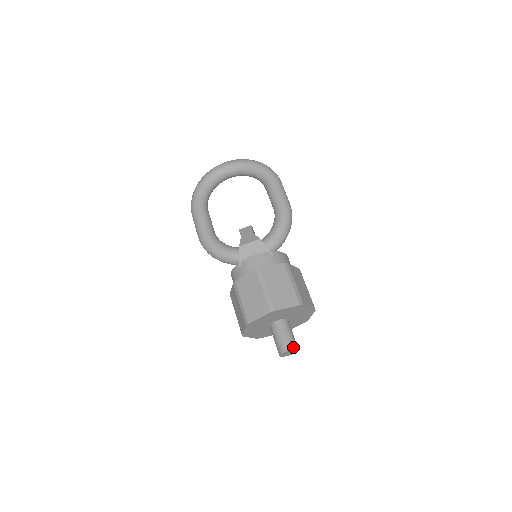
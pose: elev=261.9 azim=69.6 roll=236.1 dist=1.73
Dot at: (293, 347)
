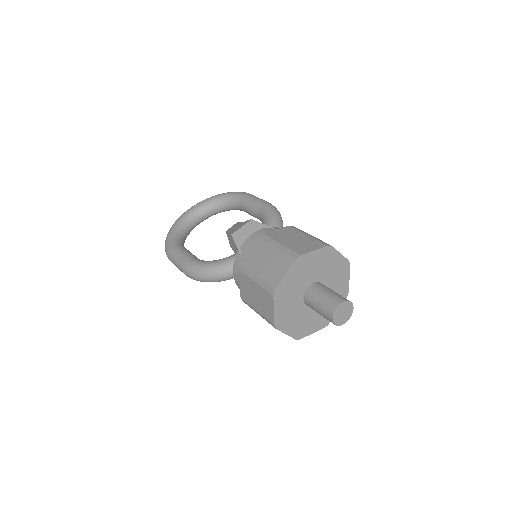
Dot at: (344, 299)
